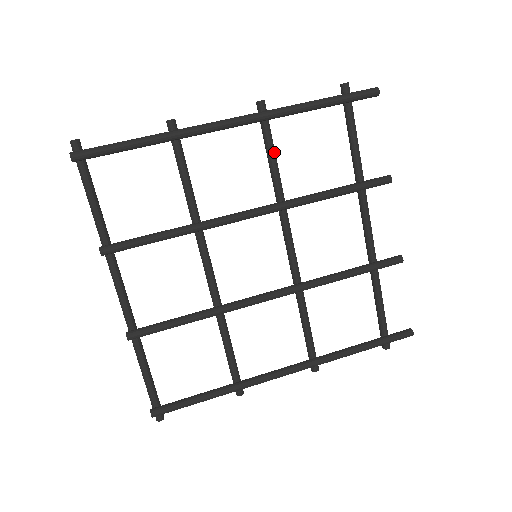
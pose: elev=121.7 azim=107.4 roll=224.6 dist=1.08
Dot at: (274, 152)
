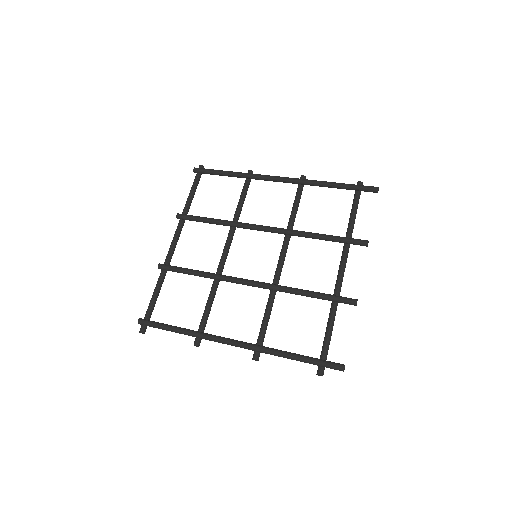
Dot at: (298, 203)
